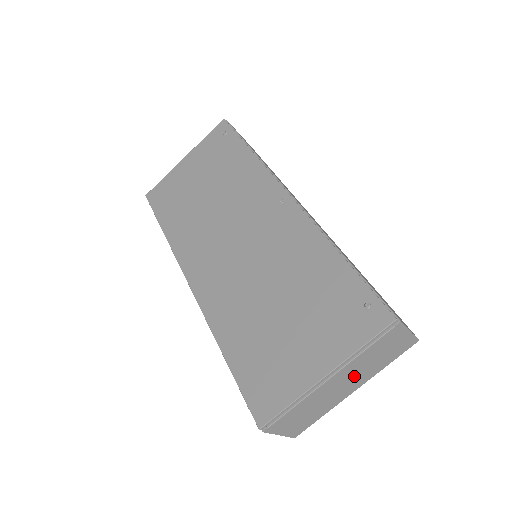
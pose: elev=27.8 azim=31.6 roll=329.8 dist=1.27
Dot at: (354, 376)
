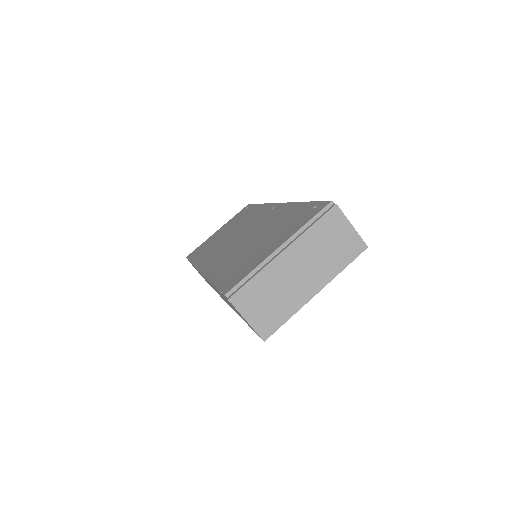
Dot at: (310, 264)
